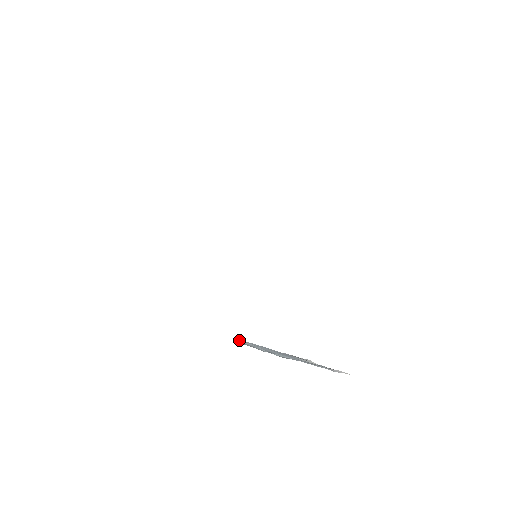
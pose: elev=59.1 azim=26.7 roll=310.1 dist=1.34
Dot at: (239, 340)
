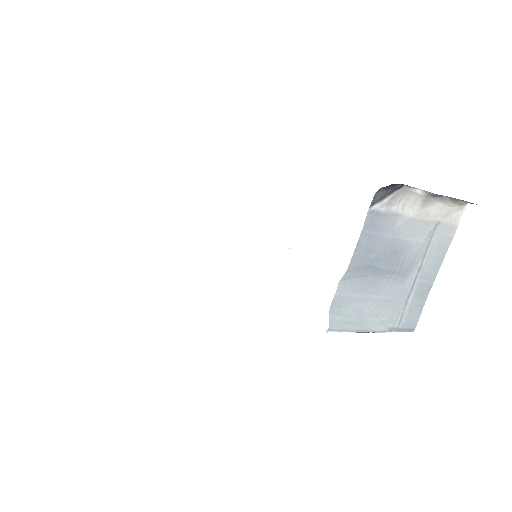
Dot at: (333, 311)
